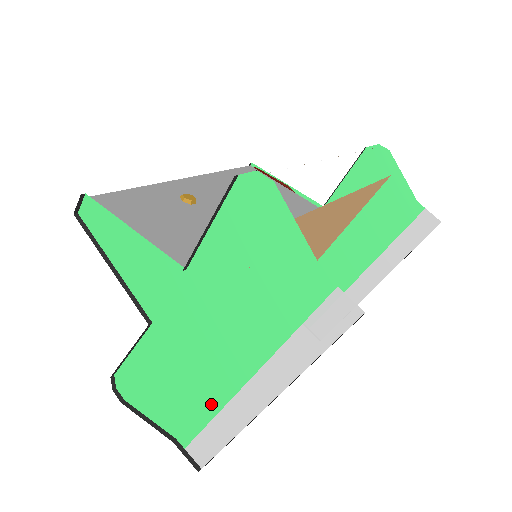
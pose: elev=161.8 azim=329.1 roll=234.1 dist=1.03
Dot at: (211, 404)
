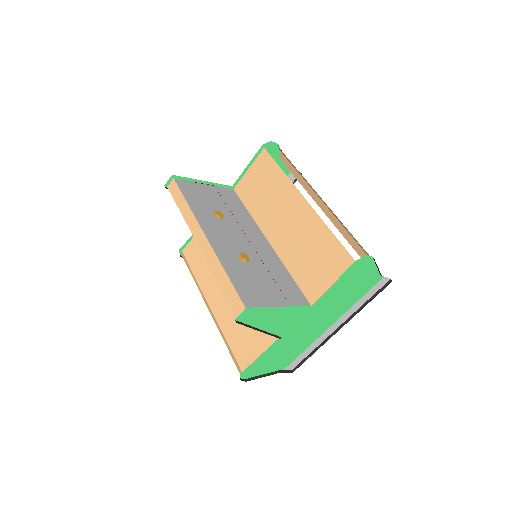
Dot at: (307, 345)
